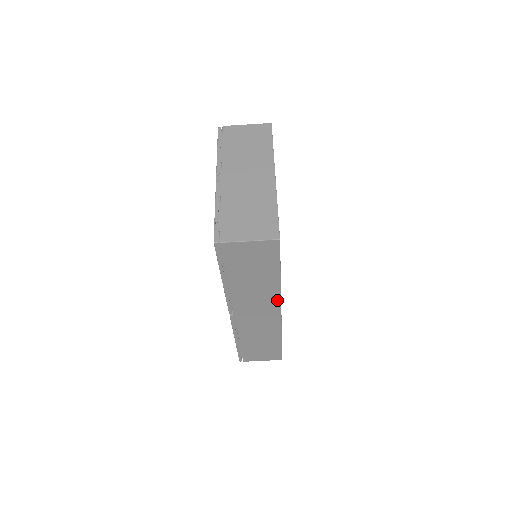
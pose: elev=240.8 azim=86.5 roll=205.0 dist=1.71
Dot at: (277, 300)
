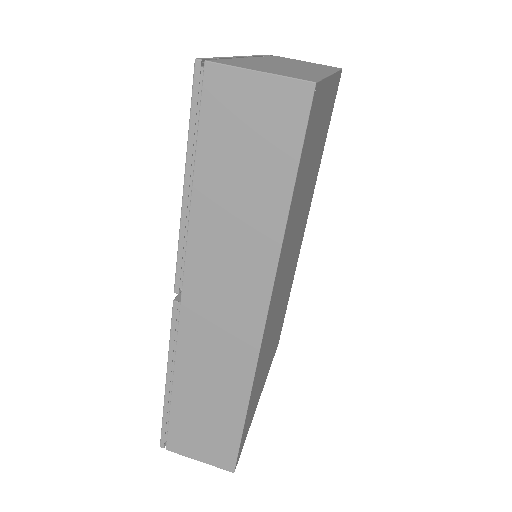
Dot at: (267, 280)
